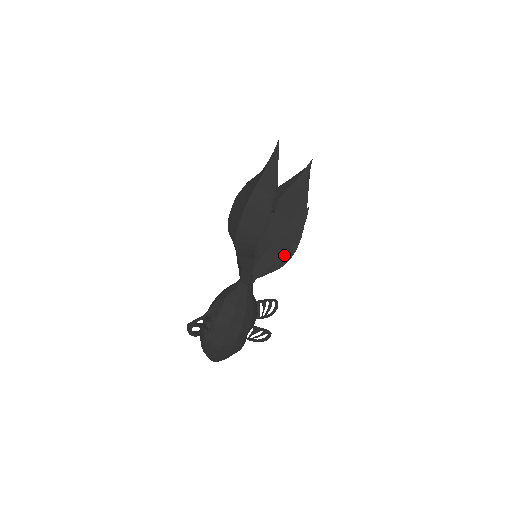
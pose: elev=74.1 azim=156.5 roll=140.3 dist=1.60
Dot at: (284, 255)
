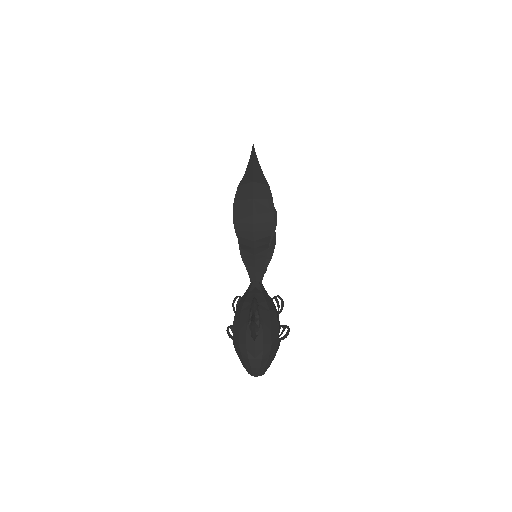
Dot at: occluded
